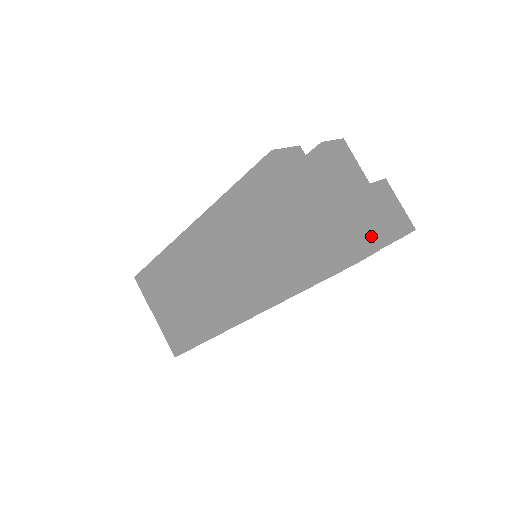
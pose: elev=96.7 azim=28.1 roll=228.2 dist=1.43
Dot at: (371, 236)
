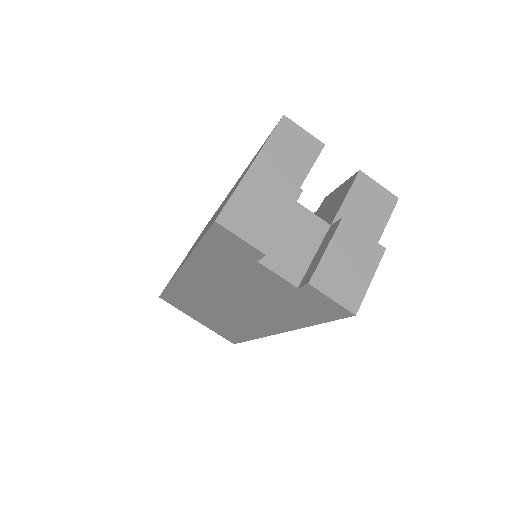
Dot at: (275, 238)
